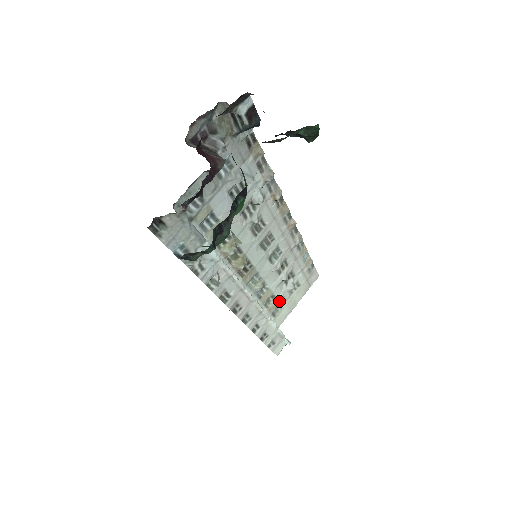
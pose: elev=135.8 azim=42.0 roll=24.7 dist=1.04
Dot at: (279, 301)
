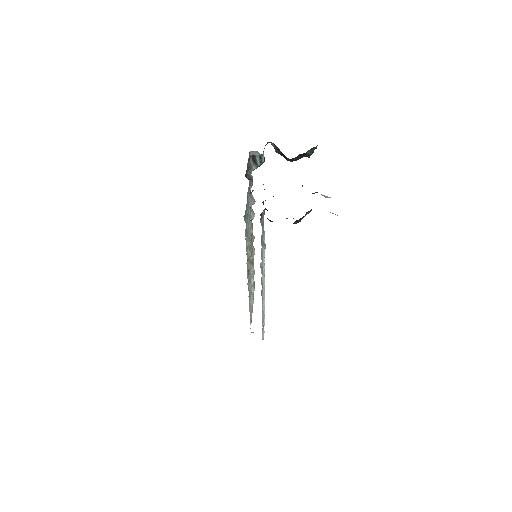
Dot at: (252, 301)
